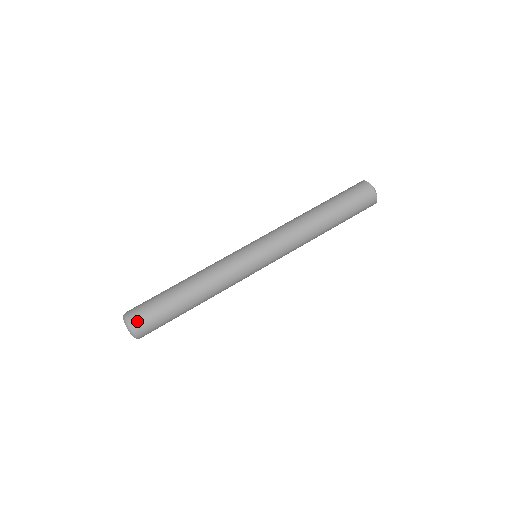
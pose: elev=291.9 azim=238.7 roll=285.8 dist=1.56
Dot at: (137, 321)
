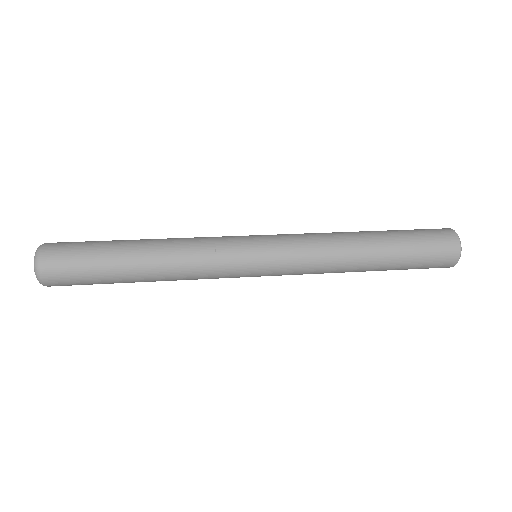
Dot at: (56, 243)
